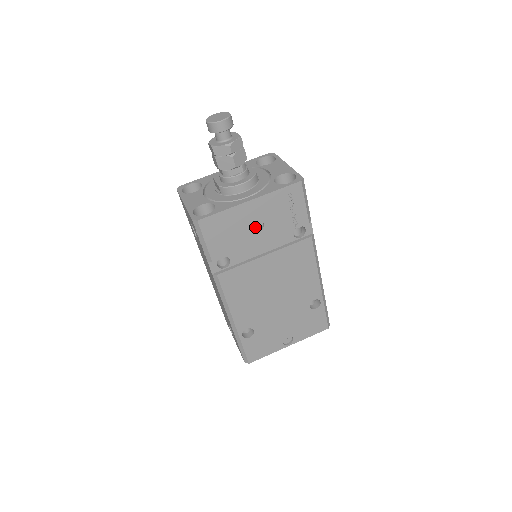
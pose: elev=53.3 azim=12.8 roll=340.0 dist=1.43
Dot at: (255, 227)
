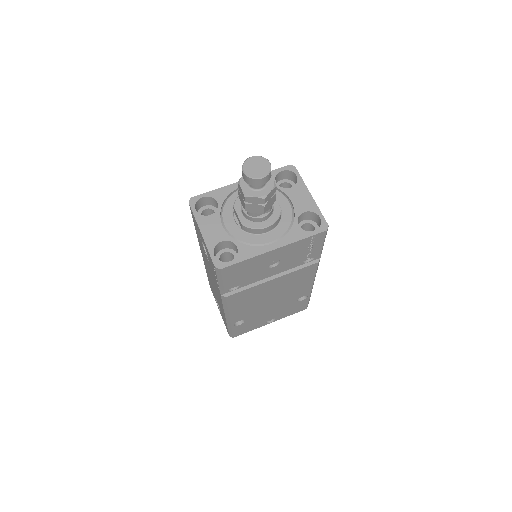
Dot at: (271, 263)
